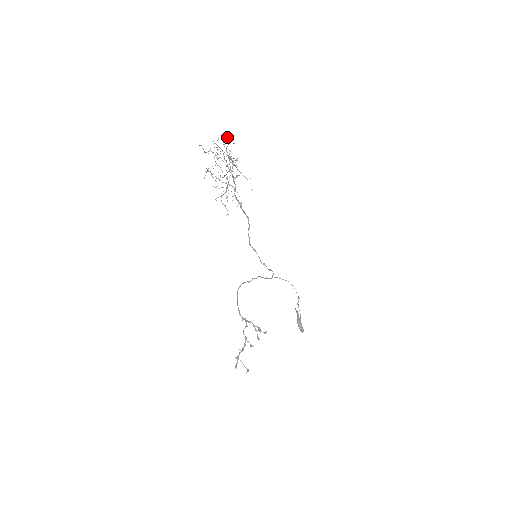
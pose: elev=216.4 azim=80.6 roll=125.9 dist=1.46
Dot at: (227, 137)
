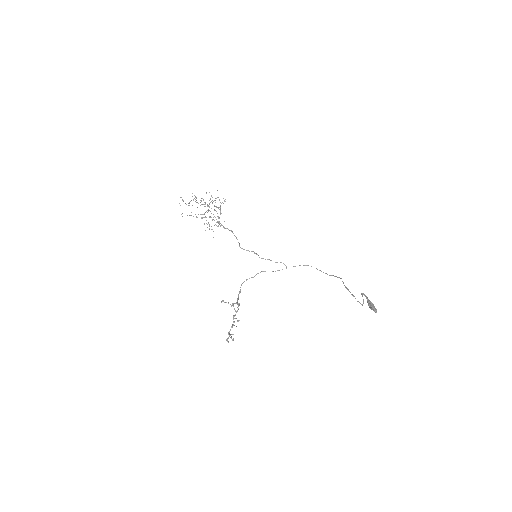
Dot at: occluded
